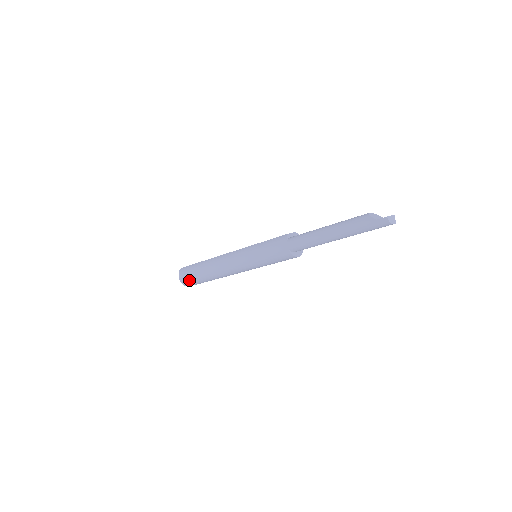
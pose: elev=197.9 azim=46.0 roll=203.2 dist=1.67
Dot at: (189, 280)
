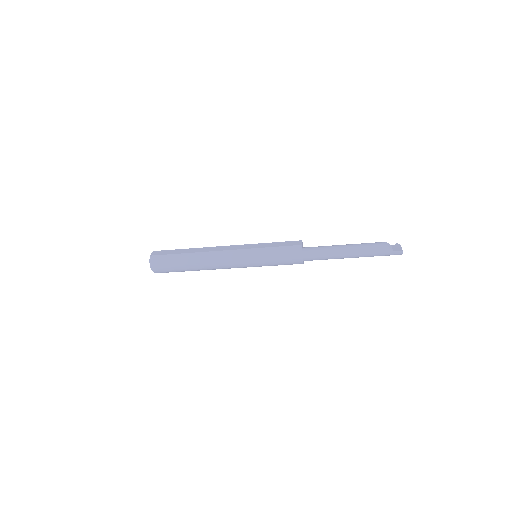
Dot at: (166, 270)
